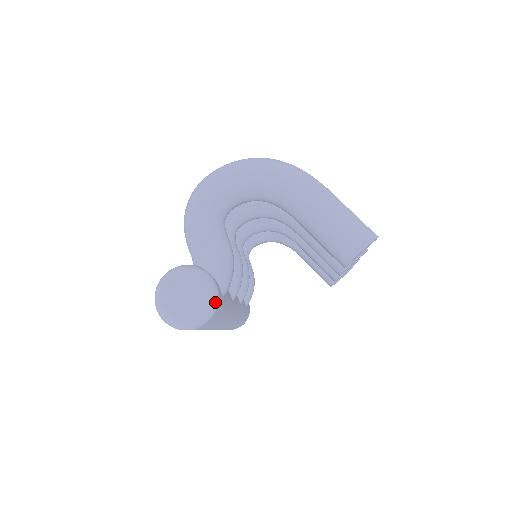
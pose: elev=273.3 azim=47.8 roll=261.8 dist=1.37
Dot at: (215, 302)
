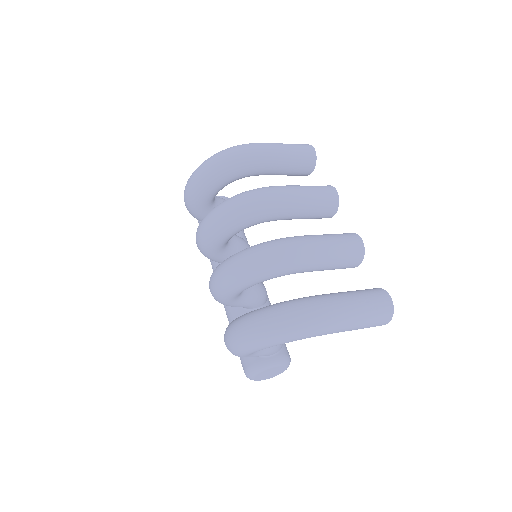
Dot at: (289, 361)
